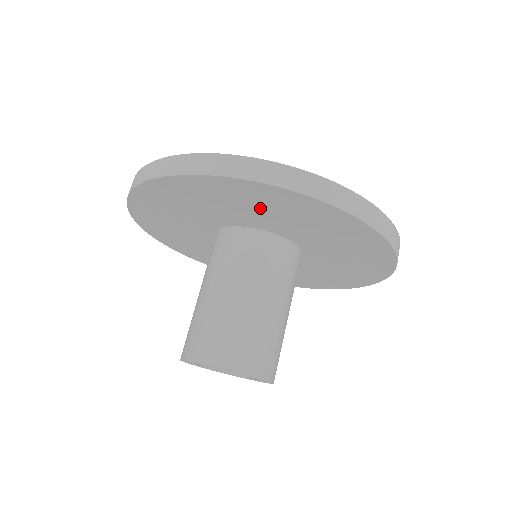
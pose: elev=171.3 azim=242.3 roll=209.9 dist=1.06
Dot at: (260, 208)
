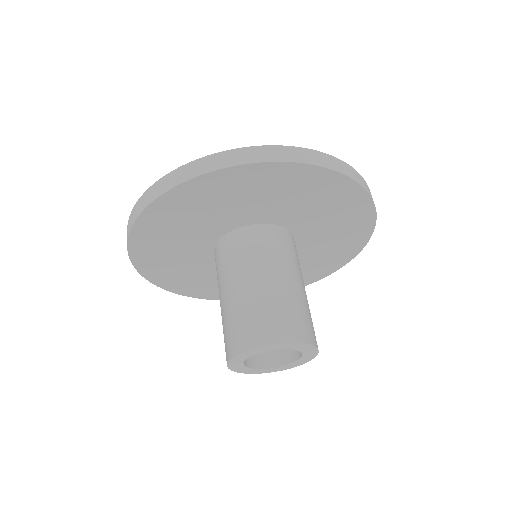
Dot at: (257, 196)
